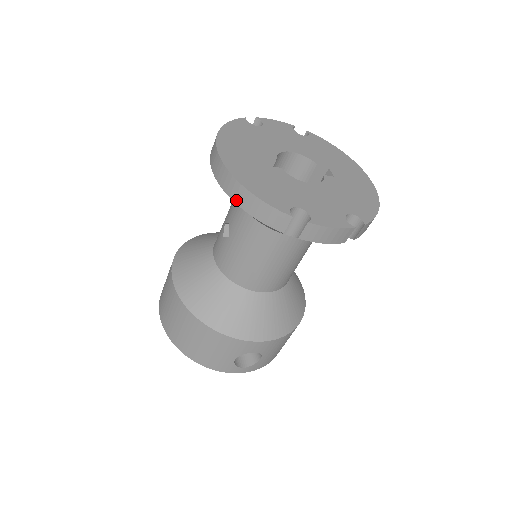
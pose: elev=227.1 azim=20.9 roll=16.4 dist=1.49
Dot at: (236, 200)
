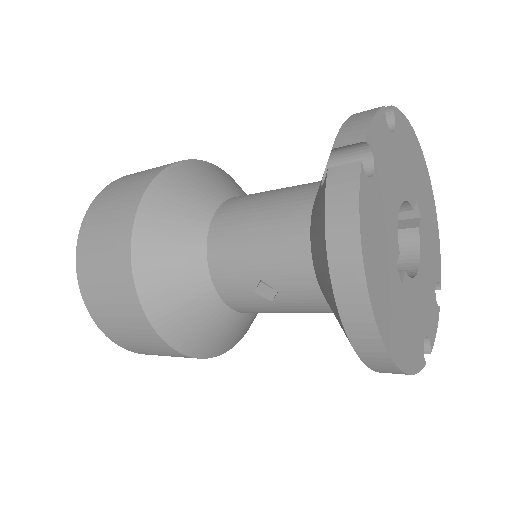
Dot at: (378, 371)
